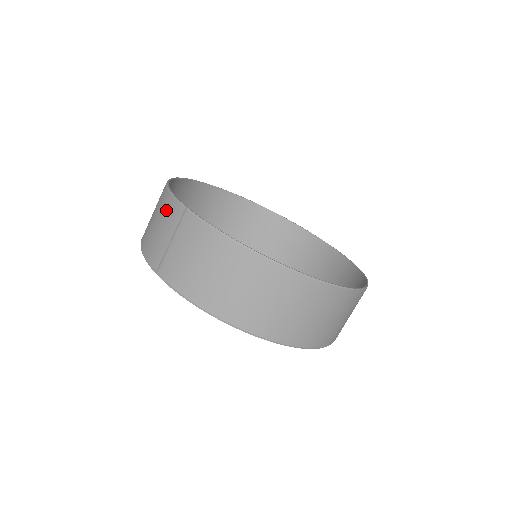
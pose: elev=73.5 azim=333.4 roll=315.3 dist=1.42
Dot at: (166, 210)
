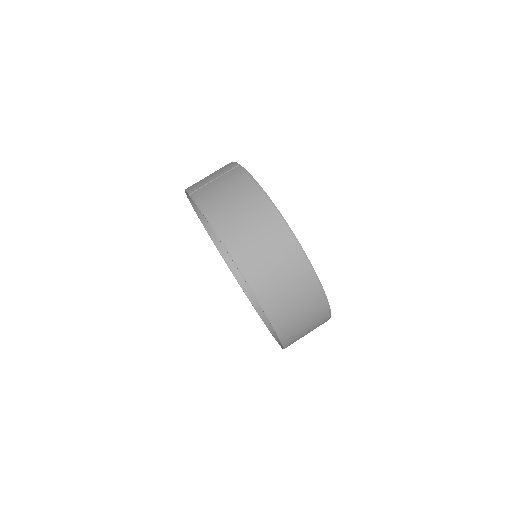
Dot at: (222, 168)
